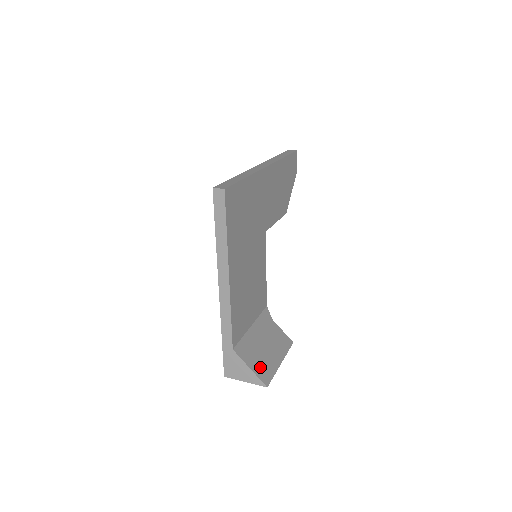
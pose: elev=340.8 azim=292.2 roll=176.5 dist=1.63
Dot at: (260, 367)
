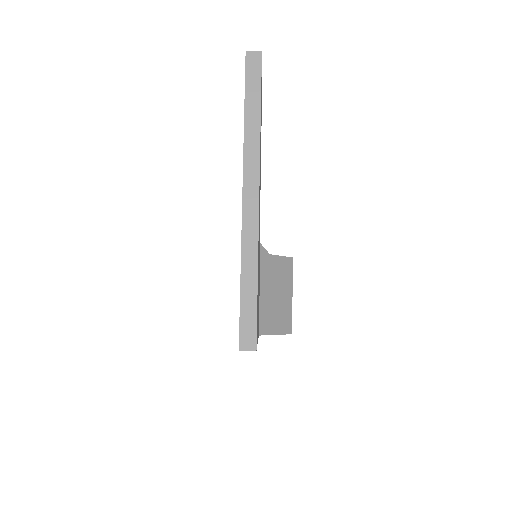
Dot at: (281, 323)
